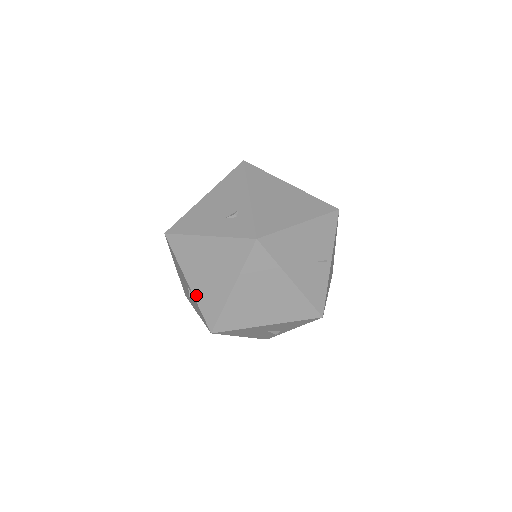
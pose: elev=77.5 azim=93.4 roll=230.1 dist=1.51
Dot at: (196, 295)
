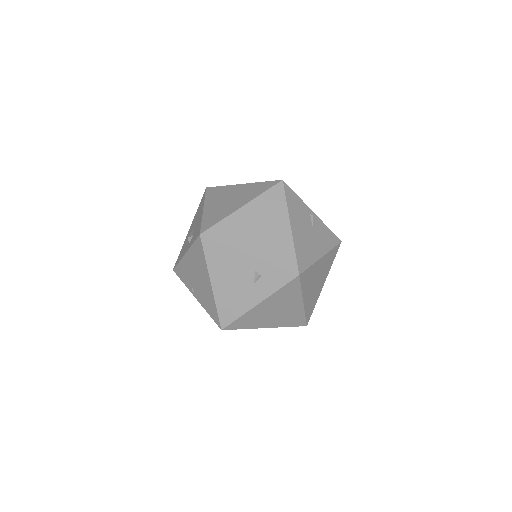
Dot at: (279, 326)
